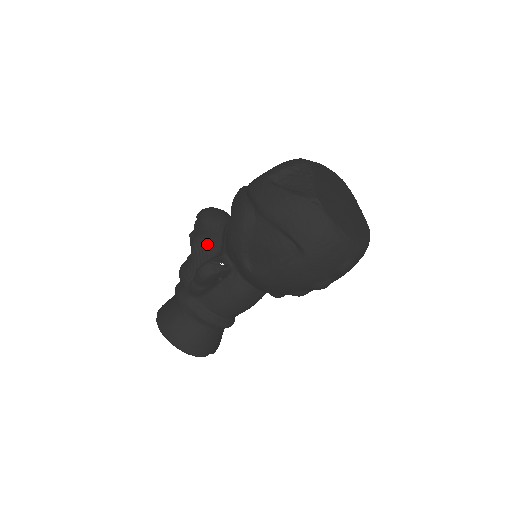
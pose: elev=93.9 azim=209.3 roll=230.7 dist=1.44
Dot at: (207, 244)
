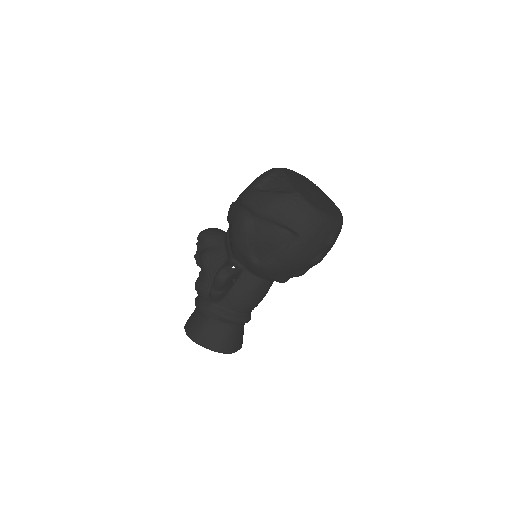
Dot at: (214, 257)
